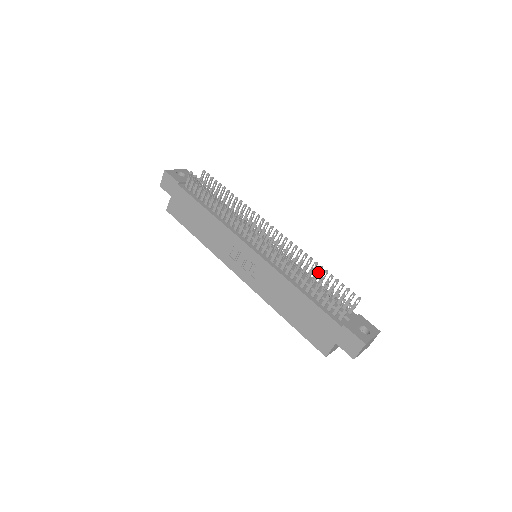
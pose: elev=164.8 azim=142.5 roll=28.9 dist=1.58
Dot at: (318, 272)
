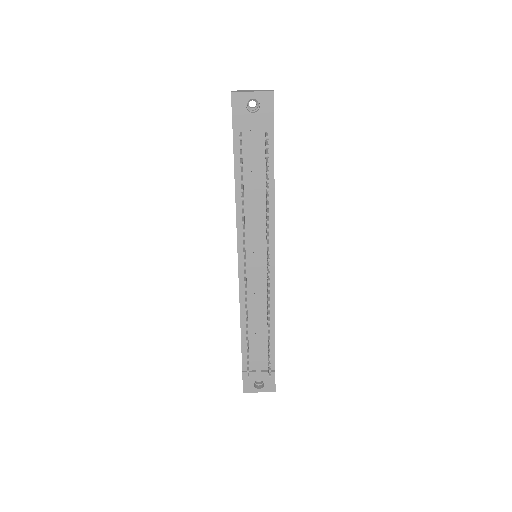
Dot at: occluded
